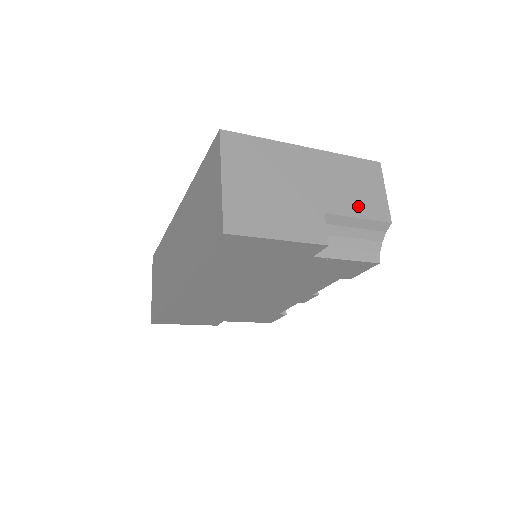
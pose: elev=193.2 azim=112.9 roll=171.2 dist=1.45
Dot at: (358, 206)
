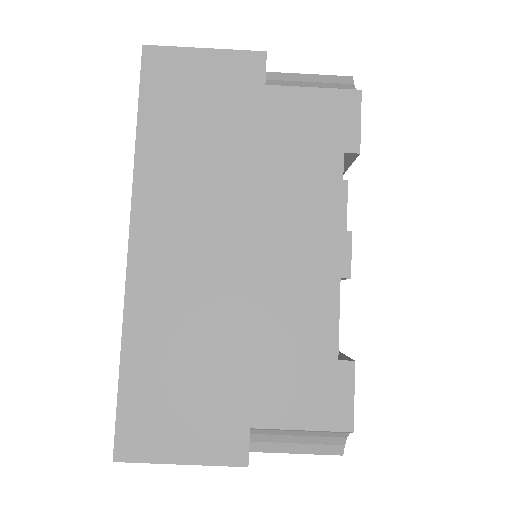
Dot at: occluded
